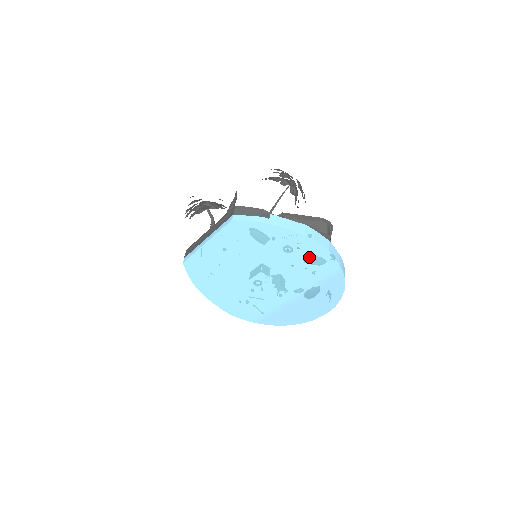
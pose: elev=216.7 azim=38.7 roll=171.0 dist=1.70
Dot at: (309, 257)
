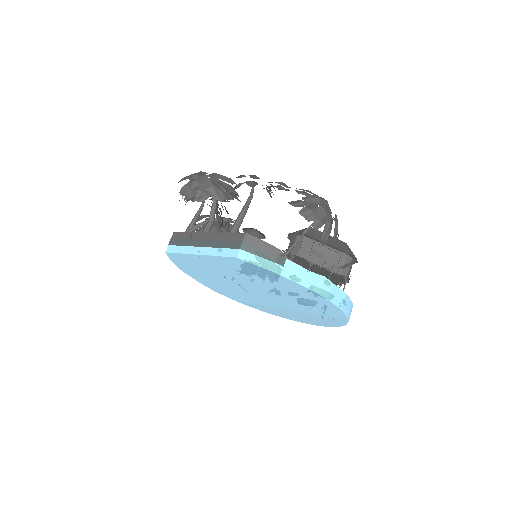
Dot at: (316, 303)
